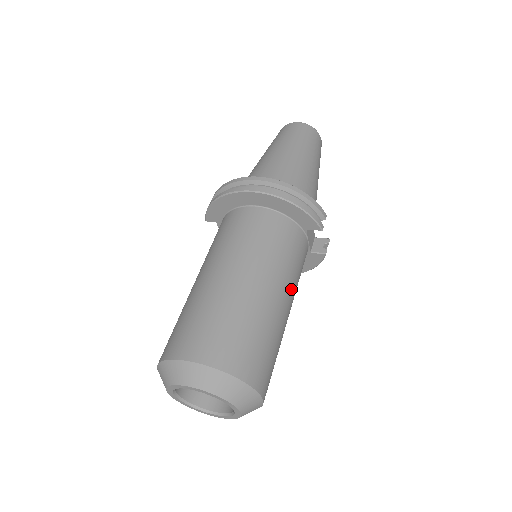
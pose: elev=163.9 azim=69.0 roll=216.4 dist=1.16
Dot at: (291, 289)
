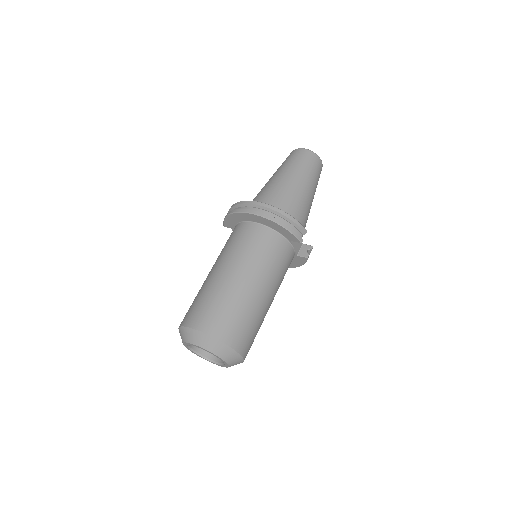
Dot at: (273, 284)
